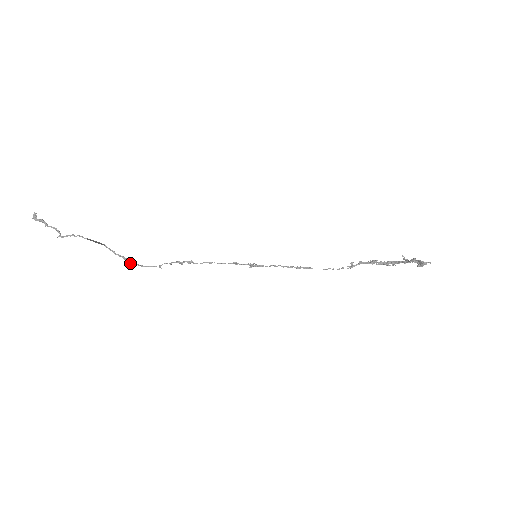
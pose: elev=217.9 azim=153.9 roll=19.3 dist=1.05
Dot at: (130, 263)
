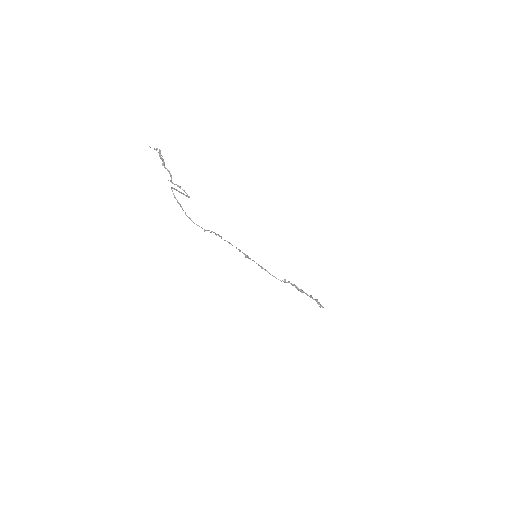
Dot at: (185, 214)
